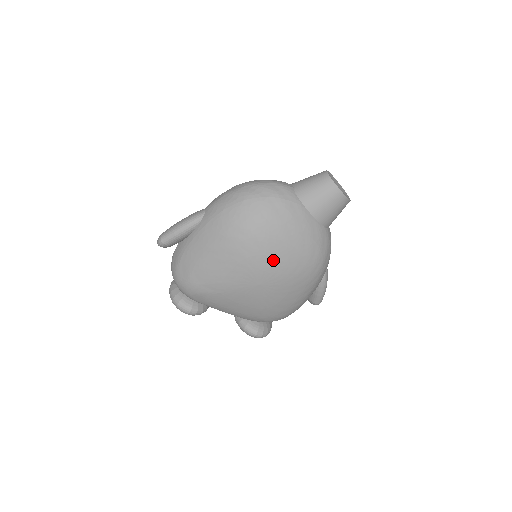
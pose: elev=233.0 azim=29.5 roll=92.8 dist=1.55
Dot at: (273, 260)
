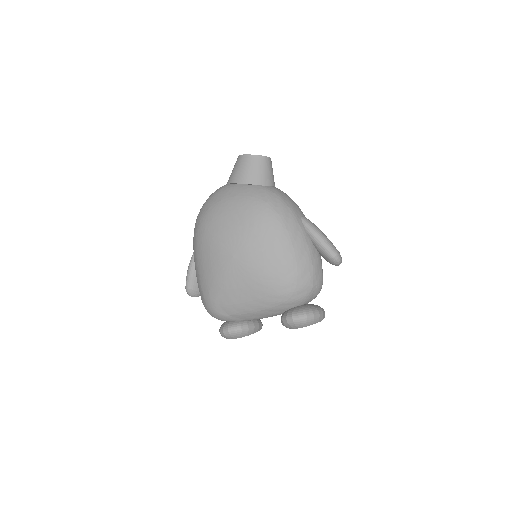
Dot at: (226, 230)
